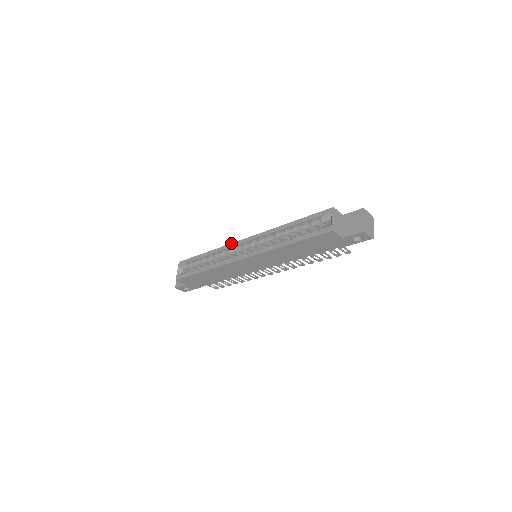
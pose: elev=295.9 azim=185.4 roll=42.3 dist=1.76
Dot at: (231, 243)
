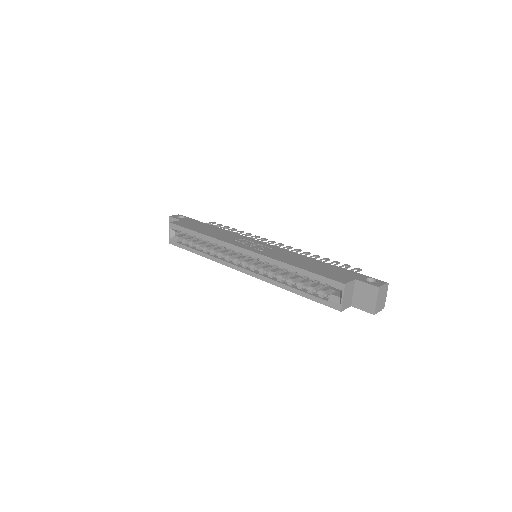
Dot at: (228, 243)
